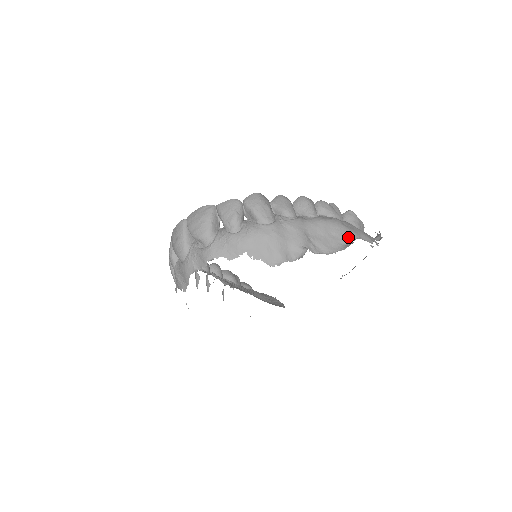
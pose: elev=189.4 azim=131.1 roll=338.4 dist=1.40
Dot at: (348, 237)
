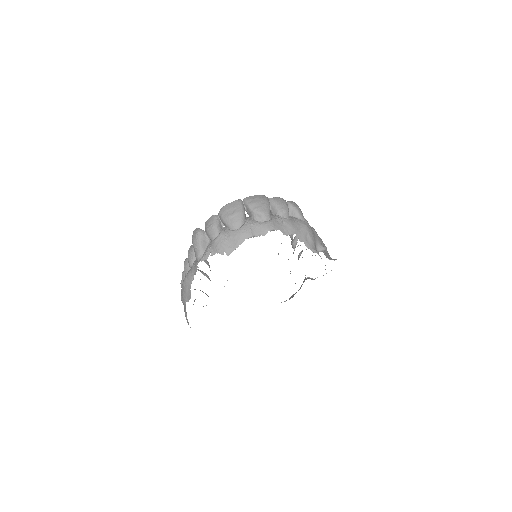
Dot at: occluded
